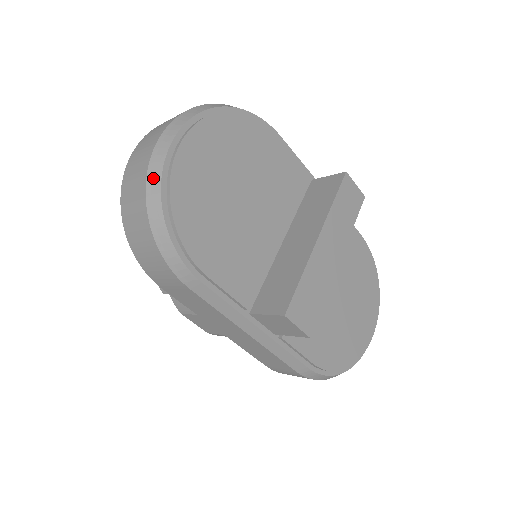
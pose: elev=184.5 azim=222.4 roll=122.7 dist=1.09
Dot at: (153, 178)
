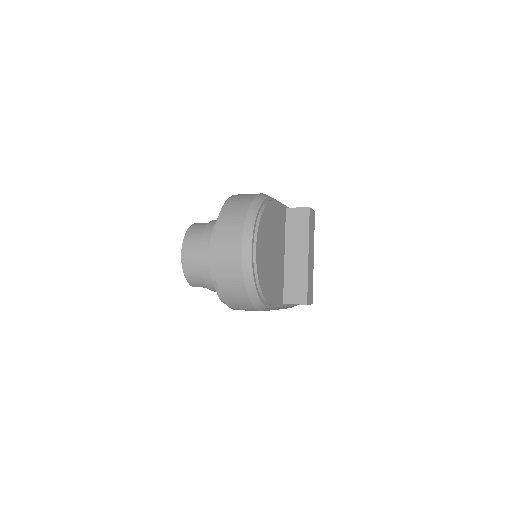
Dot at: (248, 277)
